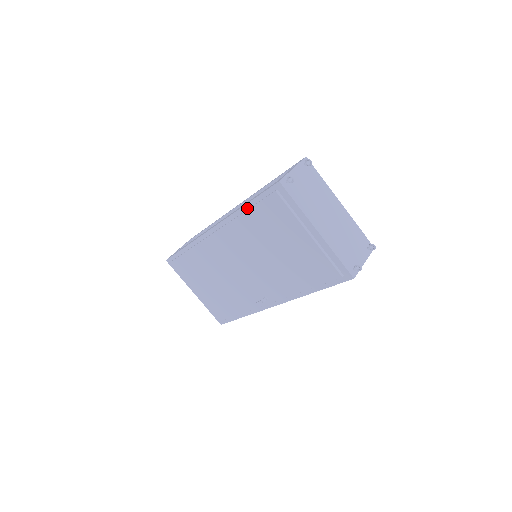
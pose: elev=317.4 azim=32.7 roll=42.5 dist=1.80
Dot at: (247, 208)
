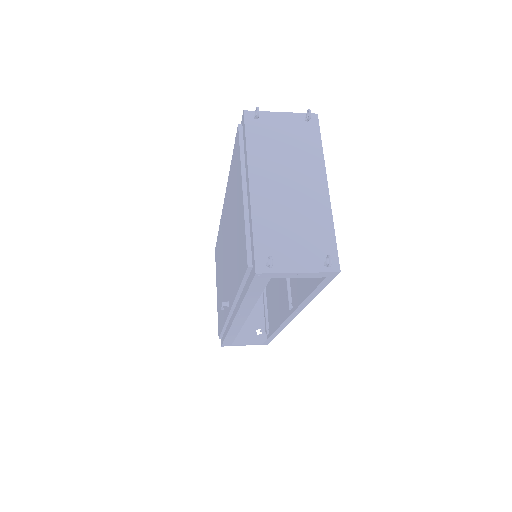
Dot at: occluded
